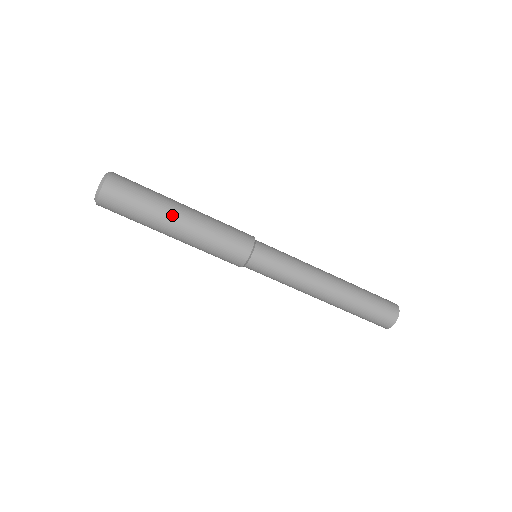
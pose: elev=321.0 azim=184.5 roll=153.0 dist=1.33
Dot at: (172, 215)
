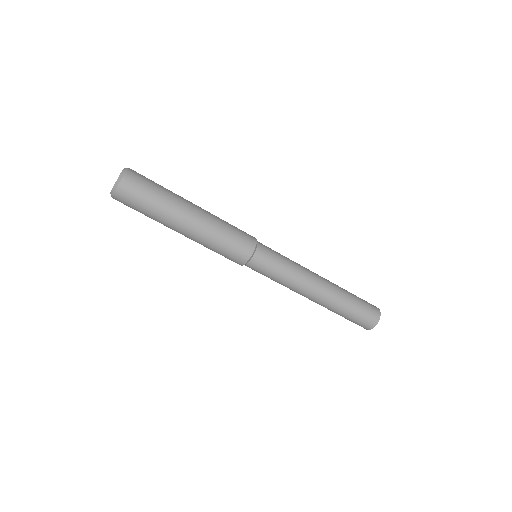
Dot at: (188, 202)
